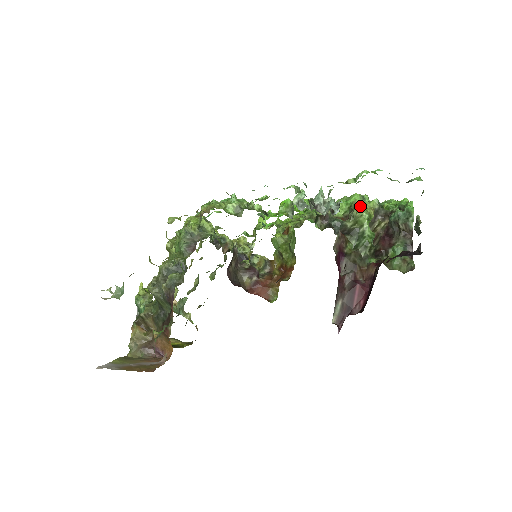
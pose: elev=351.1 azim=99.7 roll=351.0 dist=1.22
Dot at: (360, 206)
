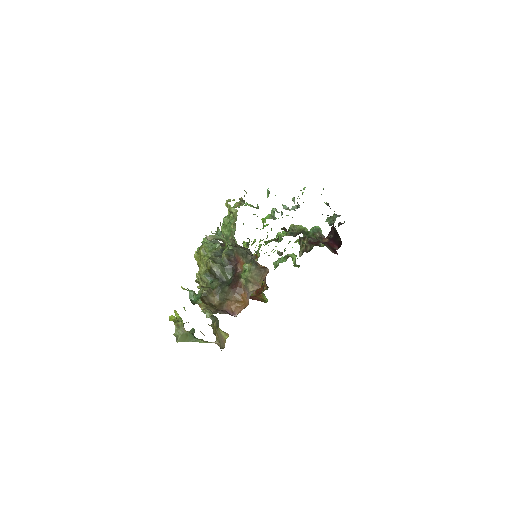
Dot at: (296, 225)
